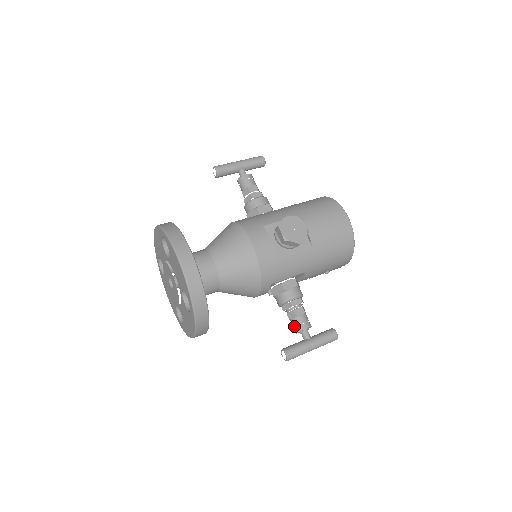
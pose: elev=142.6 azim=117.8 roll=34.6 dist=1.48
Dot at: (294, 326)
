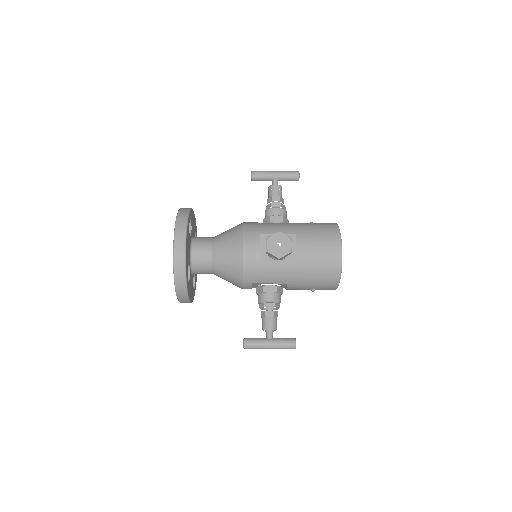
Dot at: (262, 324)
